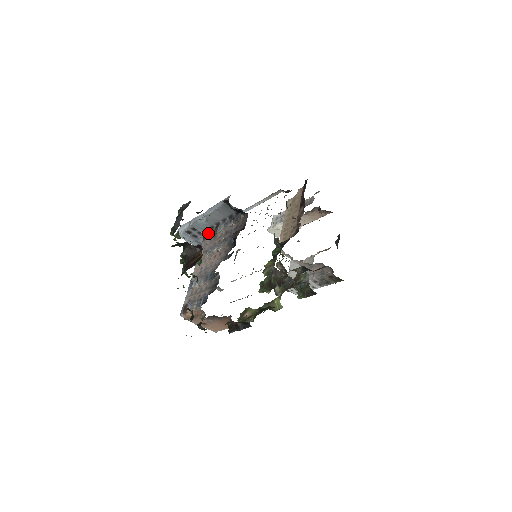
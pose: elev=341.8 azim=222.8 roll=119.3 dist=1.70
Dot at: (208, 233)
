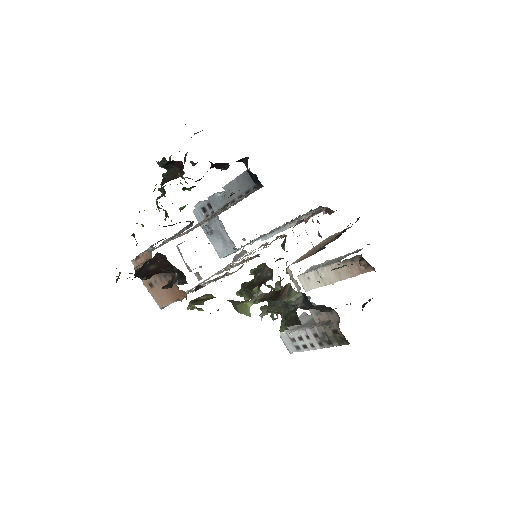
Dot at: occluded
